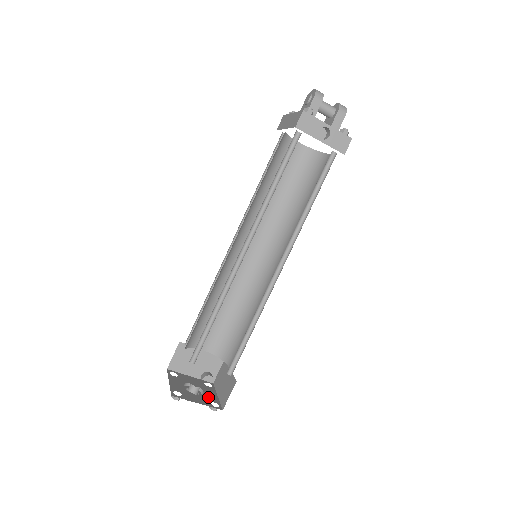
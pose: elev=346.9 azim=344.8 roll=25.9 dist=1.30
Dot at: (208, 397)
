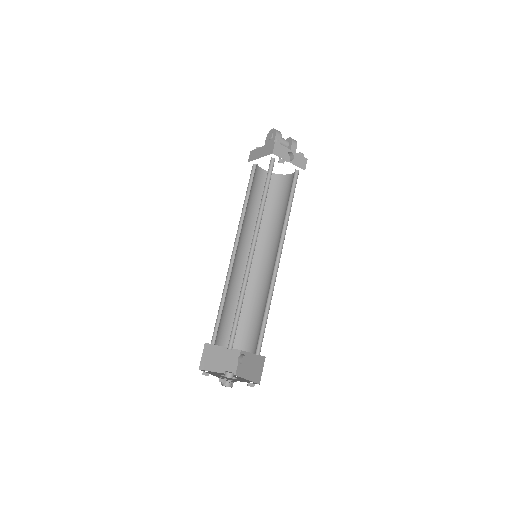
Dot at: (242, 380)
